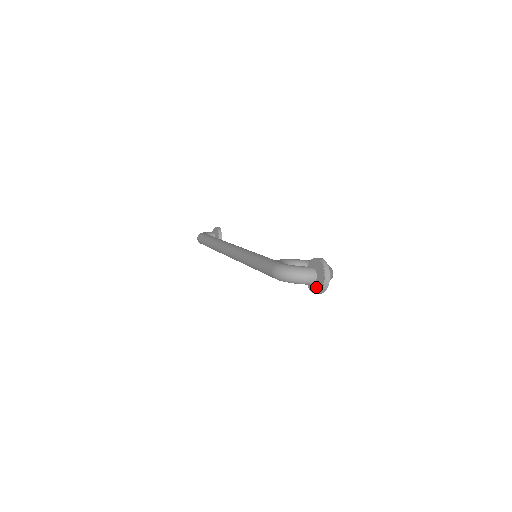
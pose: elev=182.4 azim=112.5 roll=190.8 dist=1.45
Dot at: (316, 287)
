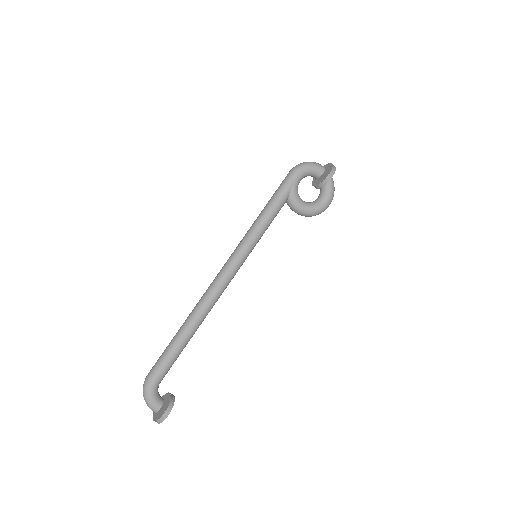
Dot at: (328, 168)
